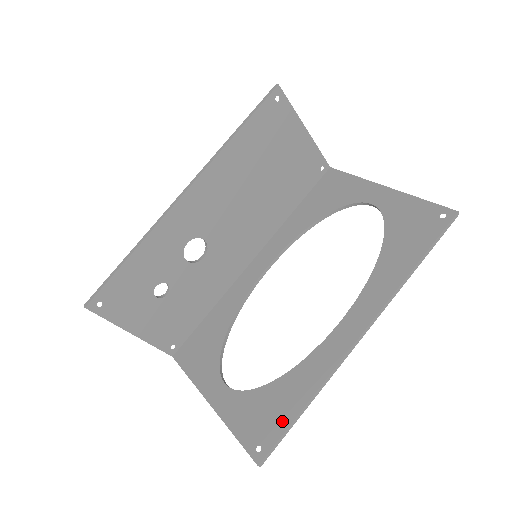
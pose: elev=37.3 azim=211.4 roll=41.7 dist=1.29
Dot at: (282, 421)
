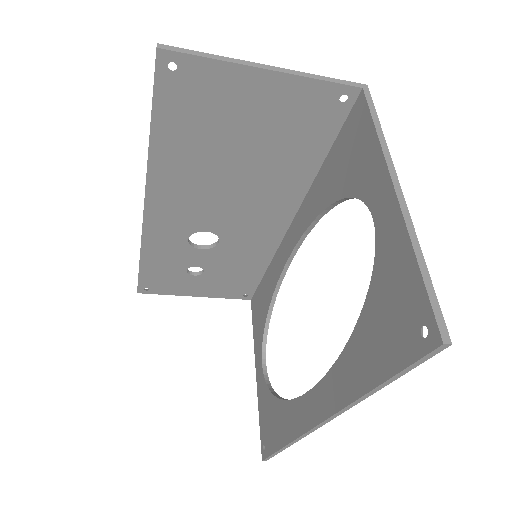
Dot at: (273, 443)
